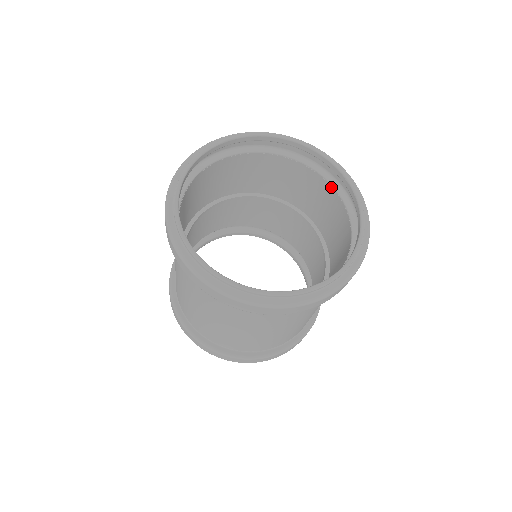
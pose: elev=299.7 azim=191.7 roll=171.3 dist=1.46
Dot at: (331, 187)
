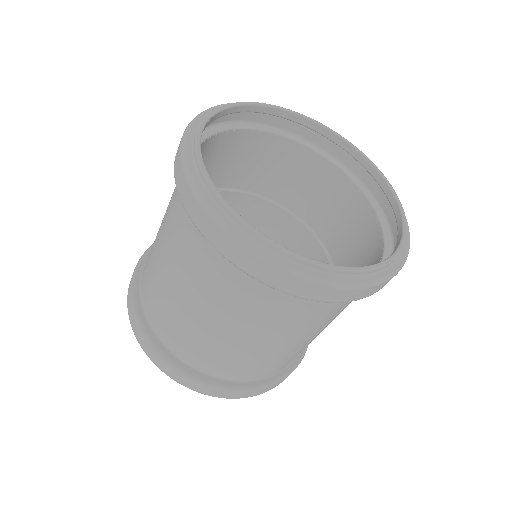
Dot at: (380, 229)
